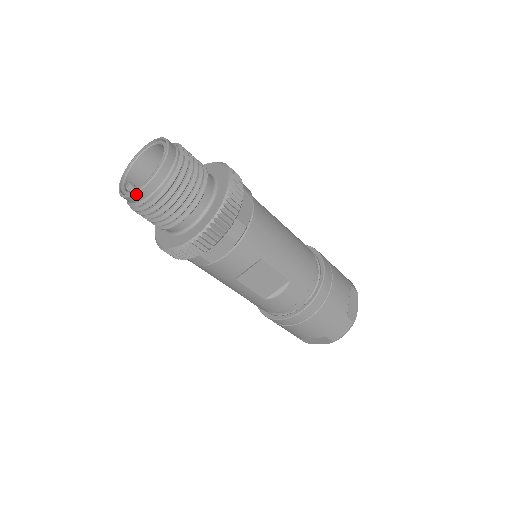
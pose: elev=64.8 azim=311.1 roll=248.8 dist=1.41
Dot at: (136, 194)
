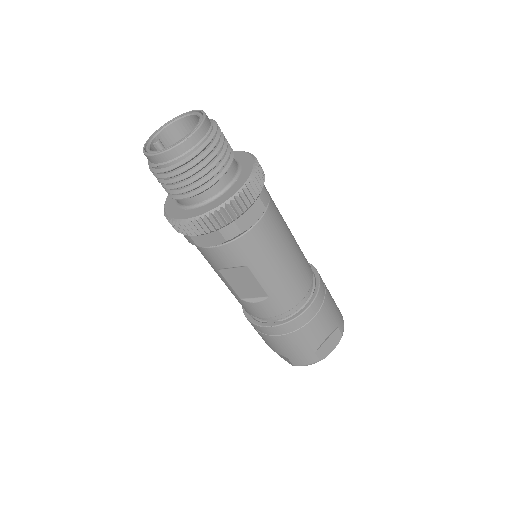
Dot at: (150, 156)
